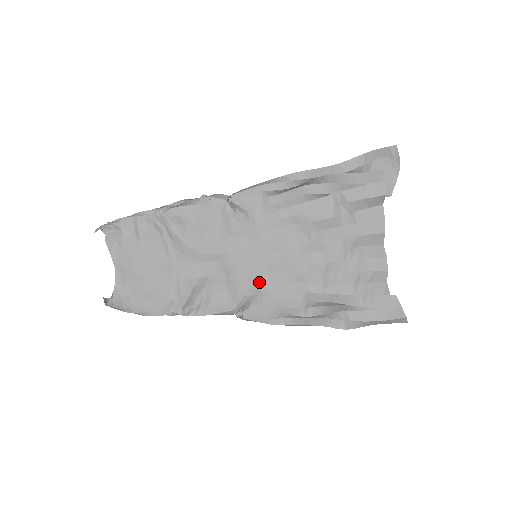
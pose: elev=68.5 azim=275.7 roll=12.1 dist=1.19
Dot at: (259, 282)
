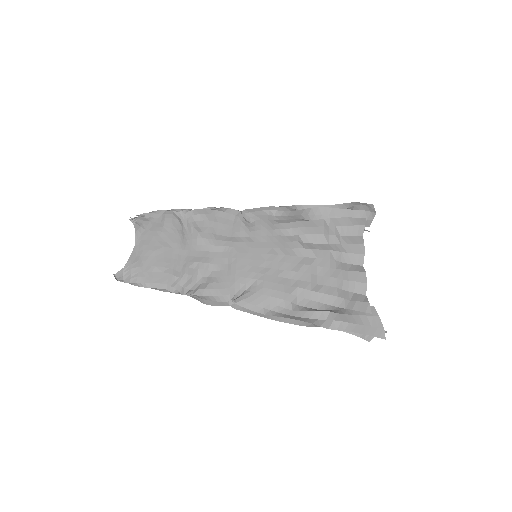
Dot at: (256, 273)
